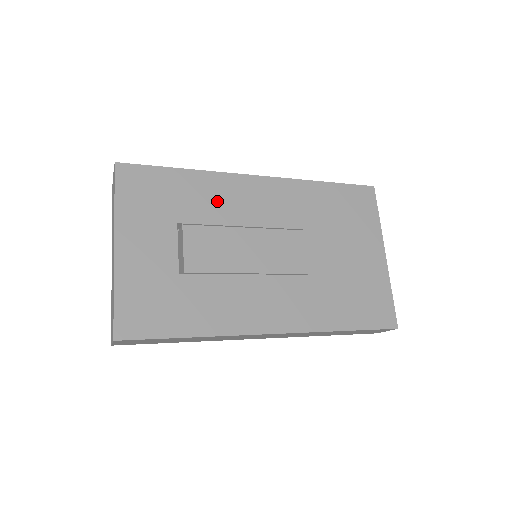
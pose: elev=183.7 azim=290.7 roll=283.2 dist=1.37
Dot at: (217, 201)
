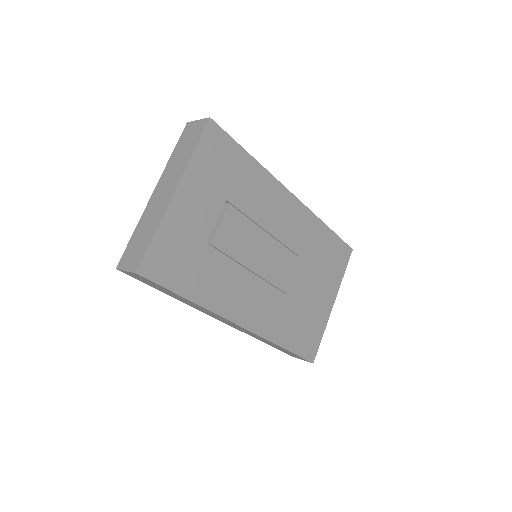
Dot at: (260, 199)
